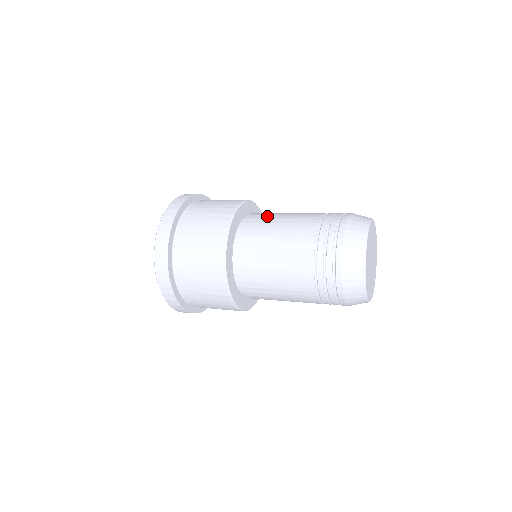
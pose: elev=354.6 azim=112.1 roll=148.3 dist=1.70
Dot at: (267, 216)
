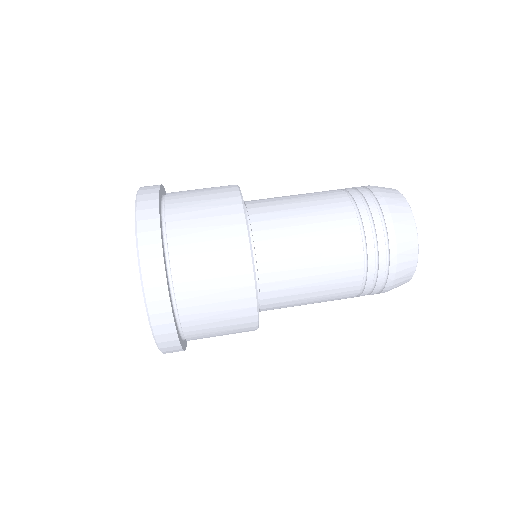
Dot at: (276, 202)
